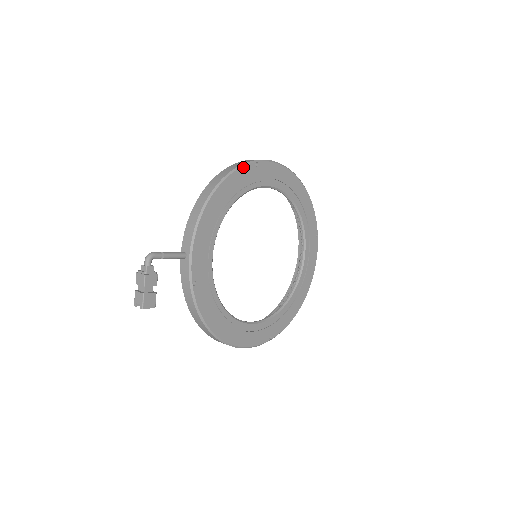
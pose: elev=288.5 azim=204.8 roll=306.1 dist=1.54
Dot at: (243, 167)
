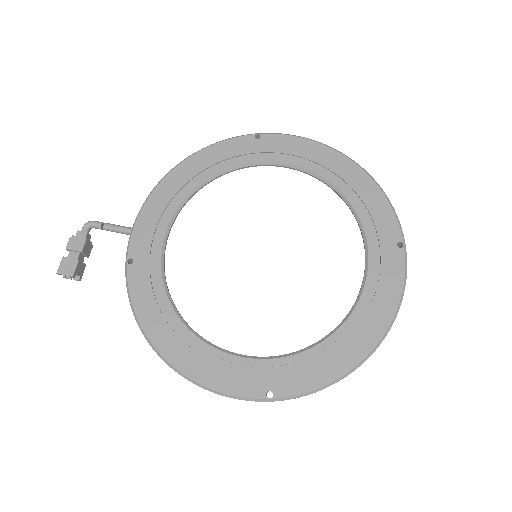
Dot at: (233, 139)
